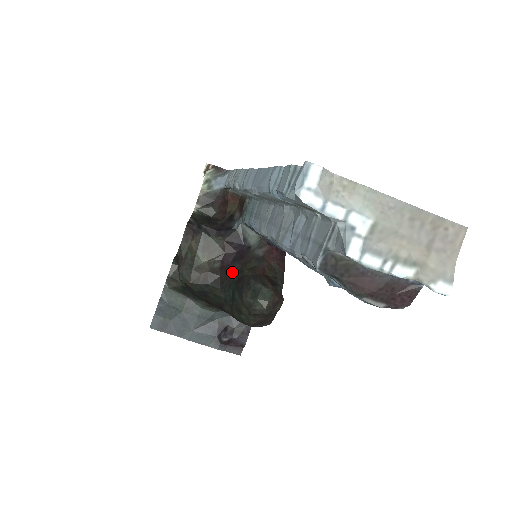
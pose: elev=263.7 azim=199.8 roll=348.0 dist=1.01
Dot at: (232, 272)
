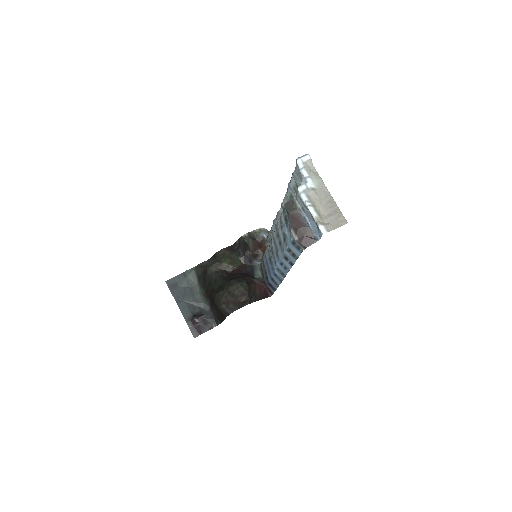
Dot at: (235, 276)
